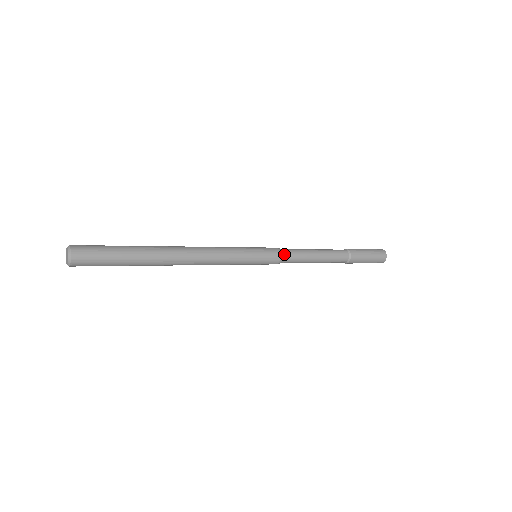
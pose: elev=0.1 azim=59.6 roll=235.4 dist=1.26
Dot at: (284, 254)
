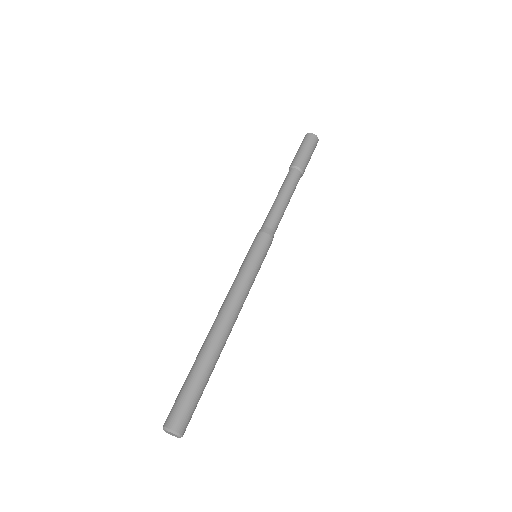
Dot at: (273, 234)
